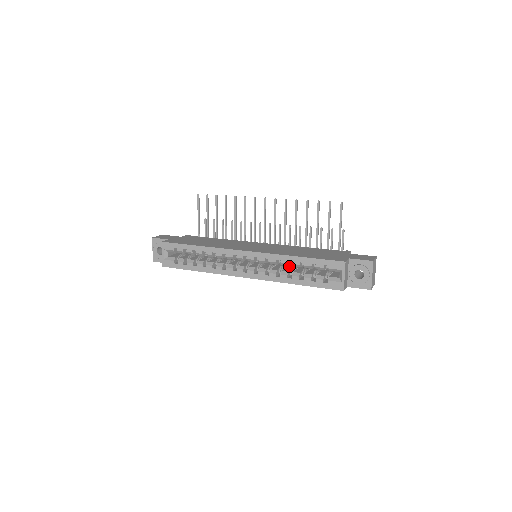
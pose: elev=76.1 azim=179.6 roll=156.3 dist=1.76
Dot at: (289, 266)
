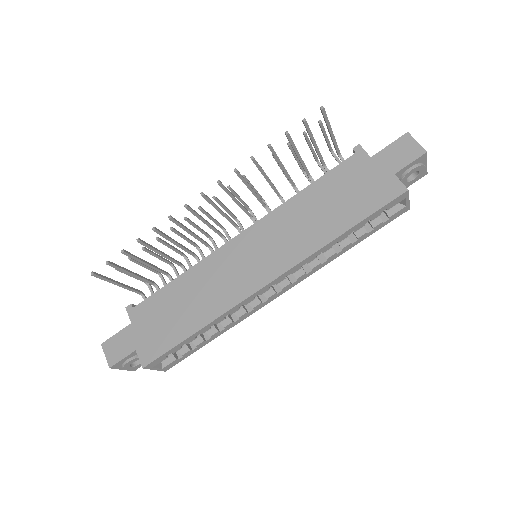
Dot at: occluded
